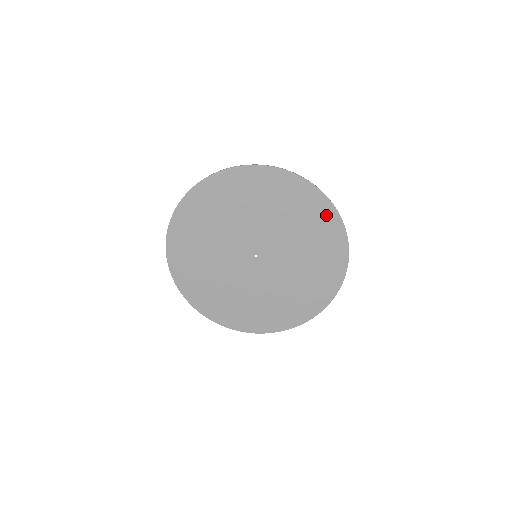
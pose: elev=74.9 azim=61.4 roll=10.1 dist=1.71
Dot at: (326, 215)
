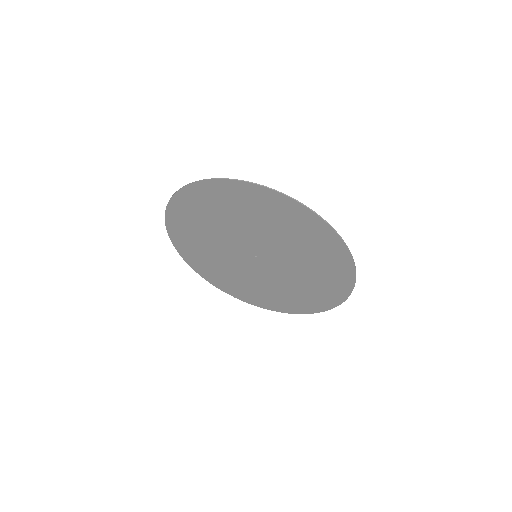
Dot at: (324, 235)
